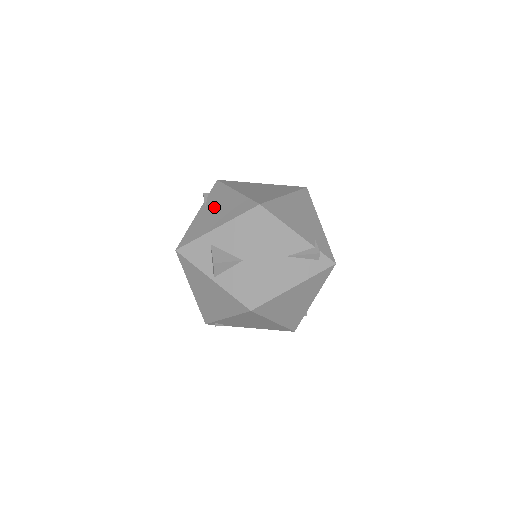
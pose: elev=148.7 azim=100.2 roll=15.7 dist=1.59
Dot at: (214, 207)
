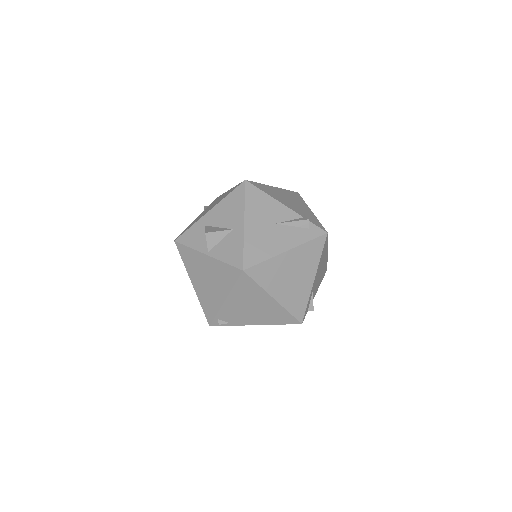
Dot at: (210, 206)
